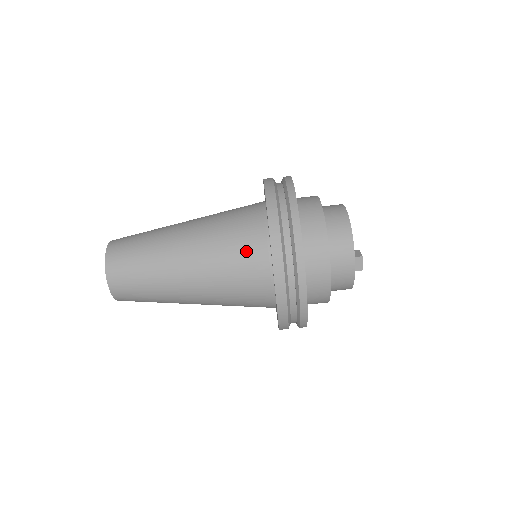
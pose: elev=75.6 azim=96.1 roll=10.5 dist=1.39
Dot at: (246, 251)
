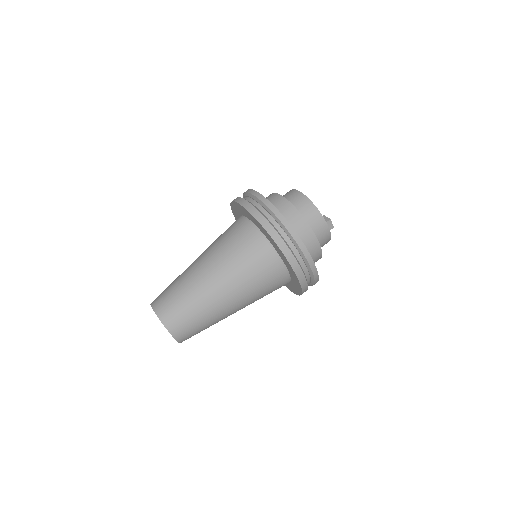
Dot at: (259, 260)
